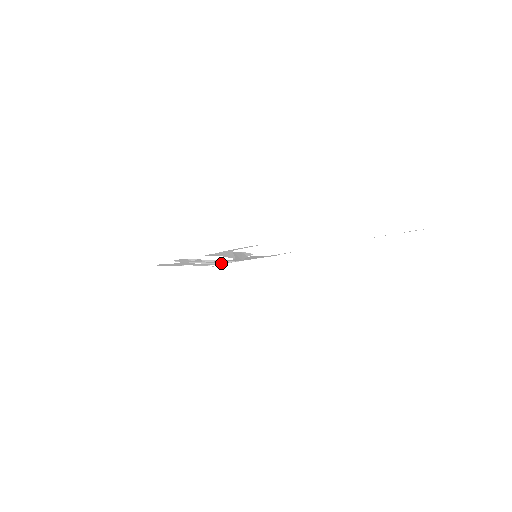
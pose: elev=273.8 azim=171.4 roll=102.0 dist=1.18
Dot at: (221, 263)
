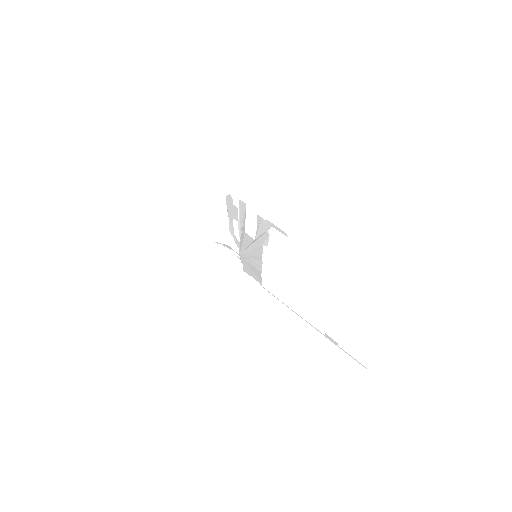
Dot at: occluded
